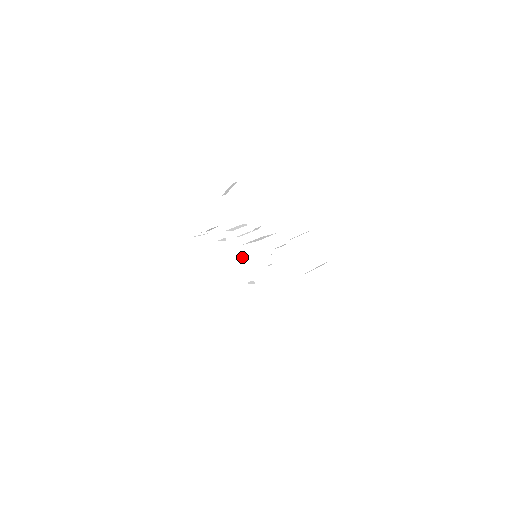
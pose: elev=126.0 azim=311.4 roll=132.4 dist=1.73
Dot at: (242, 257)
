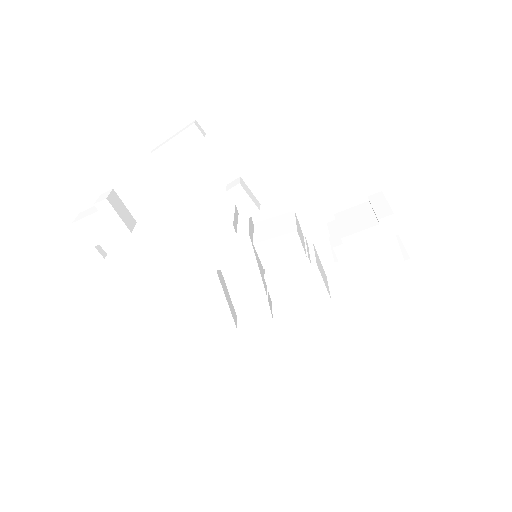
Dot at: (248, 265)
